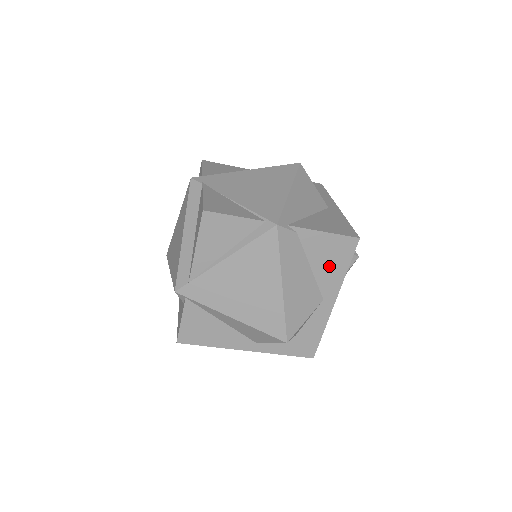
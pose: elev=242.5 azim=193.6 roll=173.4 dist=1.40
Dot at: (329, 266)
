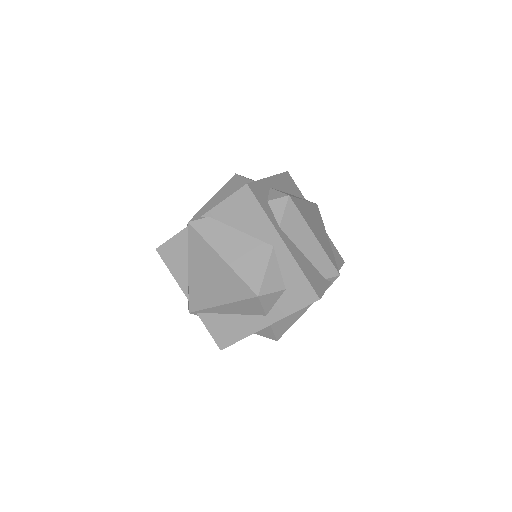
Dot at: (250, 220)
